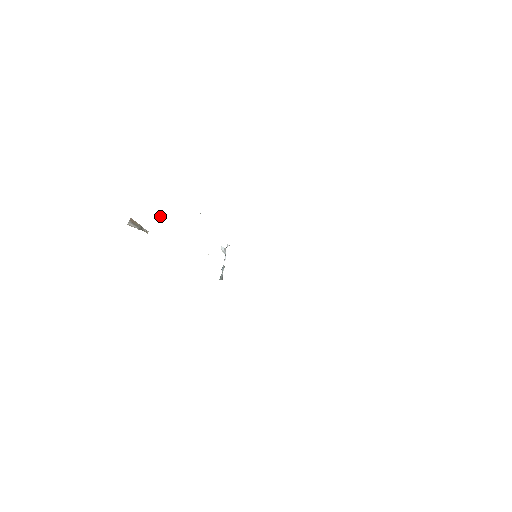
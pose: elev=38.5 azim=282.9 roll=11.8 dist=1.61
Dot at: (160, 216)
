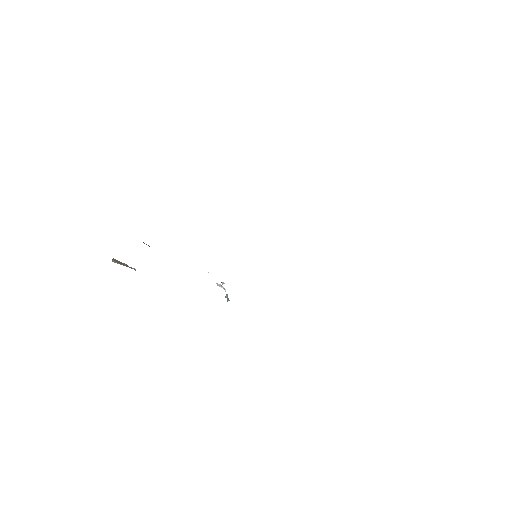
Dot at: (144, 243)
